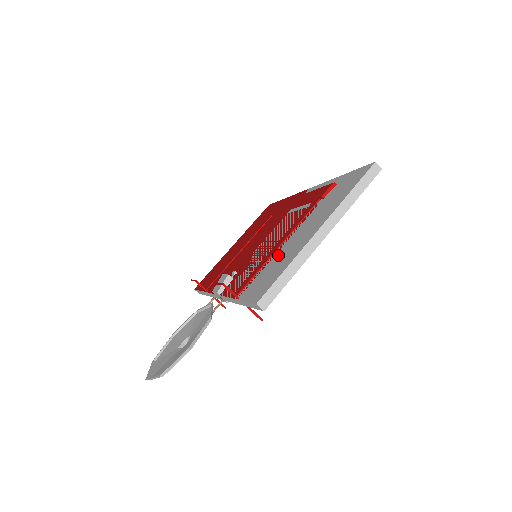
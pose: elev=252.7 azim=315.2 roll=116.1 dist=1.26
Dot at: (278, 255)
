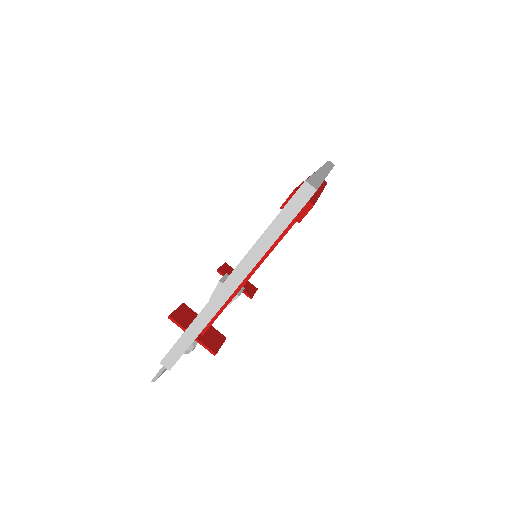
Dot at: occluded
